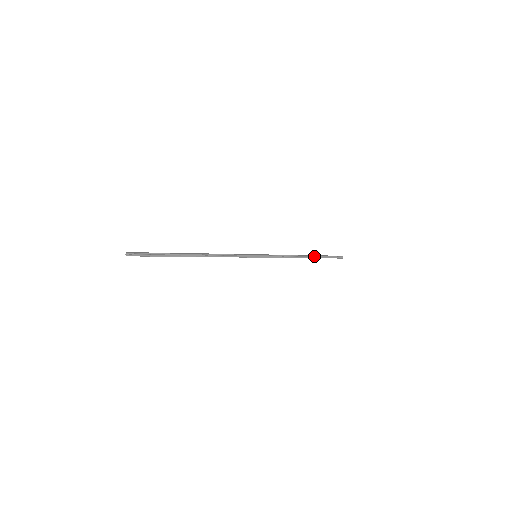
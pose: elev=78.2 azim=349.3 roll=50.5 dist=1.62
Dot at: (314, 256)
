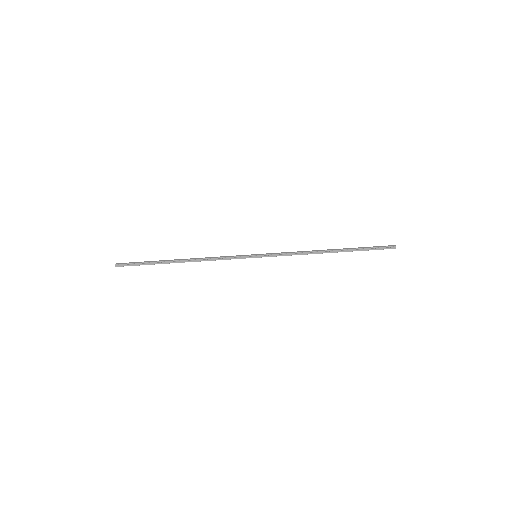
Dot at: (343, 250)
